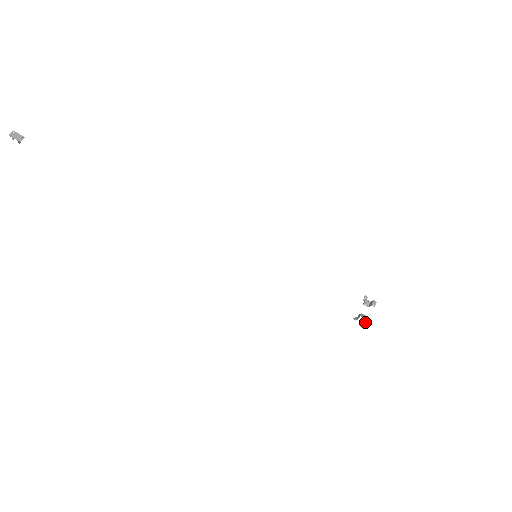
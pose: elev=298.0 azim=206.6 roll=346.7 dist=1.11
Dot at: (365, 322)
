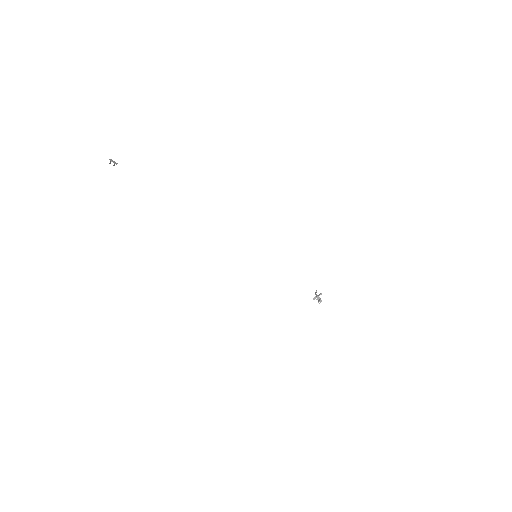
Dot at: (321, 300)
